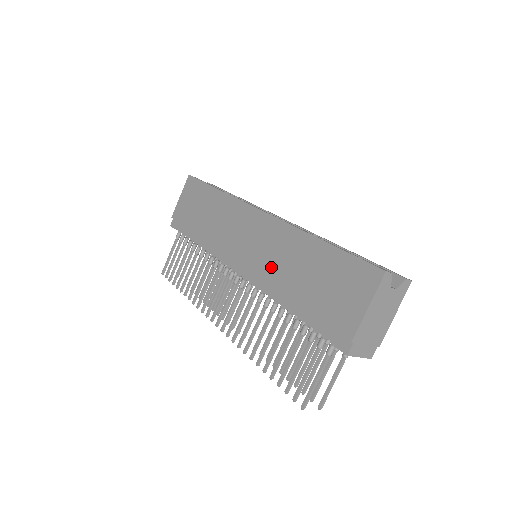
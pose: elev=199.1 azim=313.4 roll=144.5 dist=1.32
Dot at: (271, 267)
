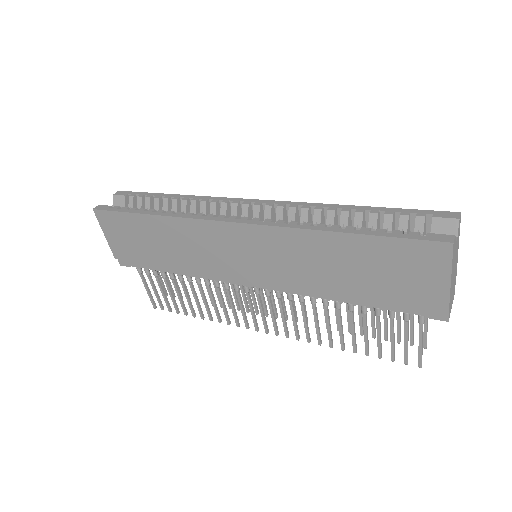
Dot at: (297, 274)
